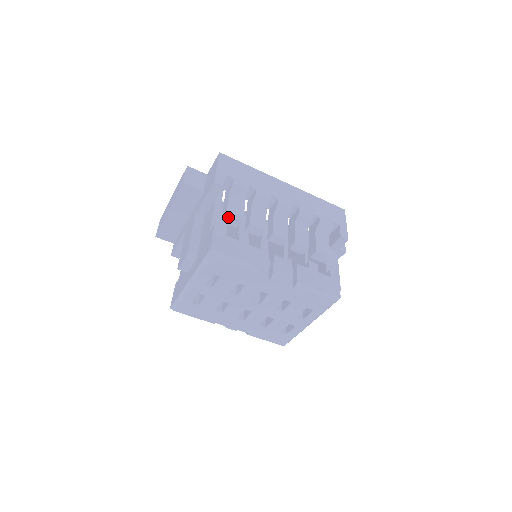
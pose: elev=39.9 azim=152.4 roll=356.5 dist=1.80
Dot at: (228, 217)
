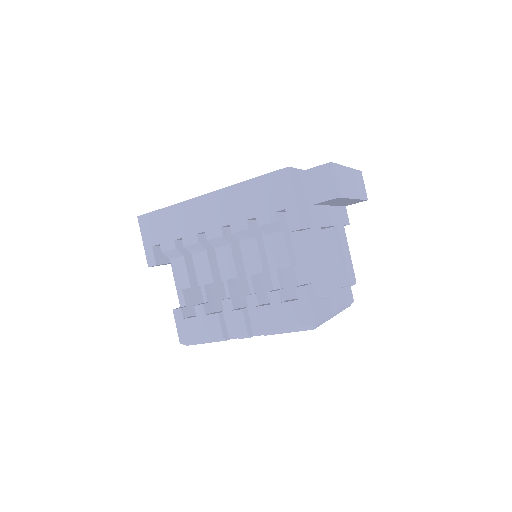
Dot at: occluded
